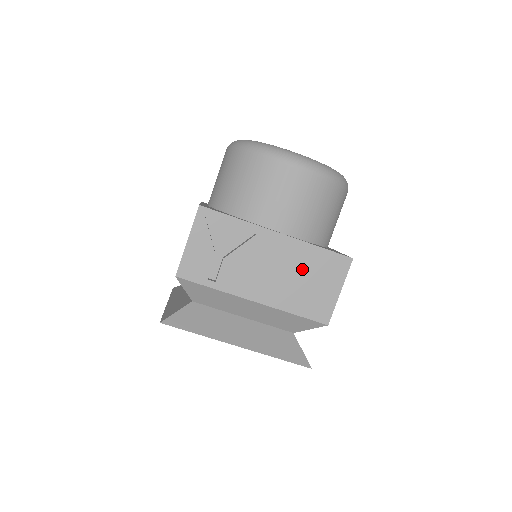
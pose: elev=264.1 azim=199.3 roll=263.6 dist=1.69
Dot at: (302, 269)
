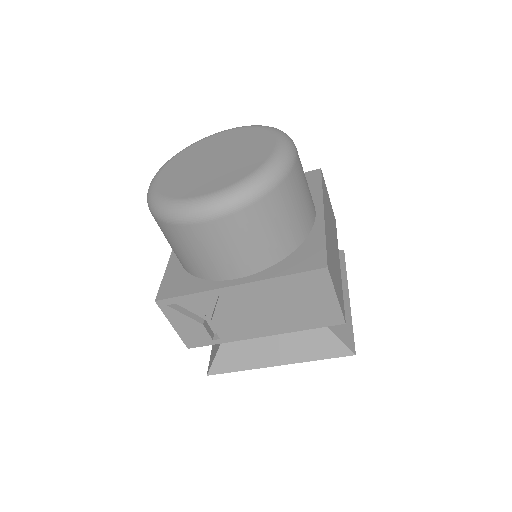
Dot at: (284, 299)
